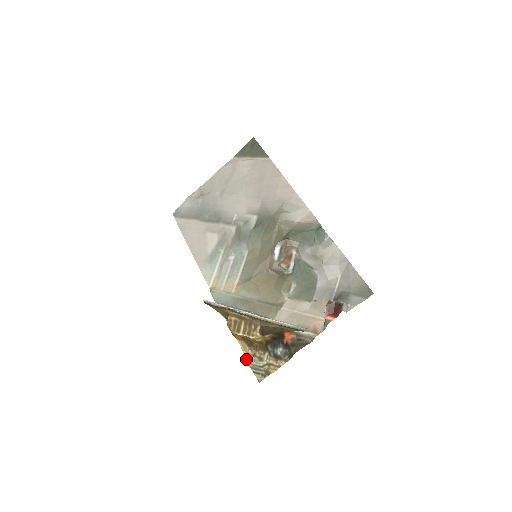
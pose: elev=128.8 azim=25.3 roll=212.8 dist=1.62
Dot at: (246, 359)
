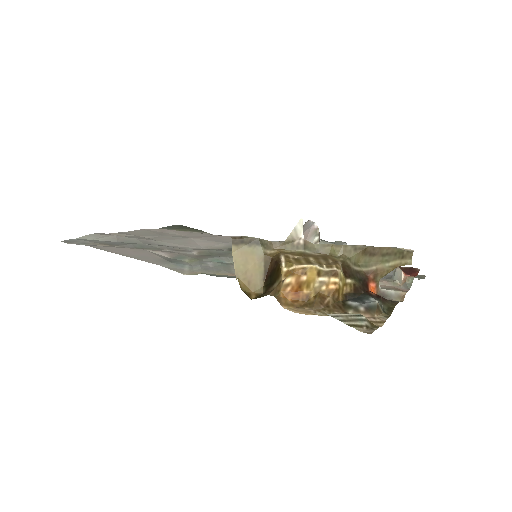
Dot at: occluded
